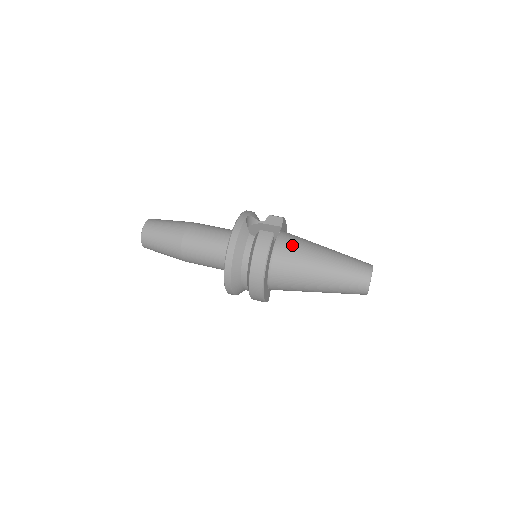
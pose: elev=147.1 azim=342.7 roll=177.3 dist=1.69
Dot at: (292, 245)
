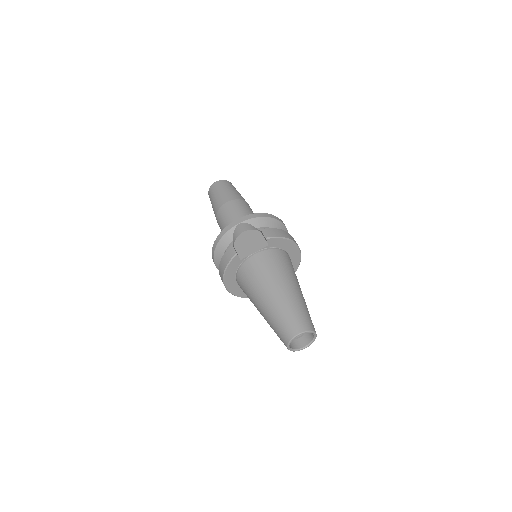
Dot at: (254, 270)
